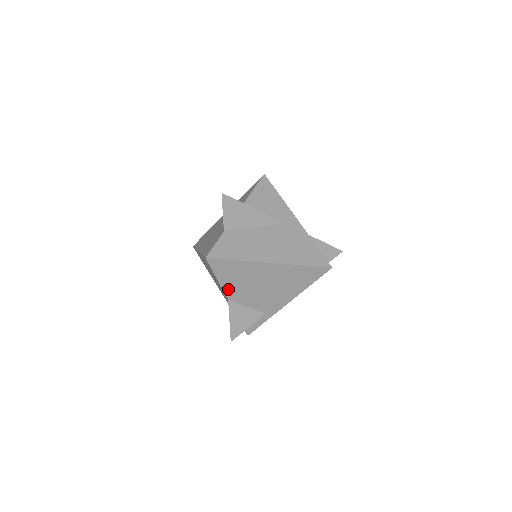
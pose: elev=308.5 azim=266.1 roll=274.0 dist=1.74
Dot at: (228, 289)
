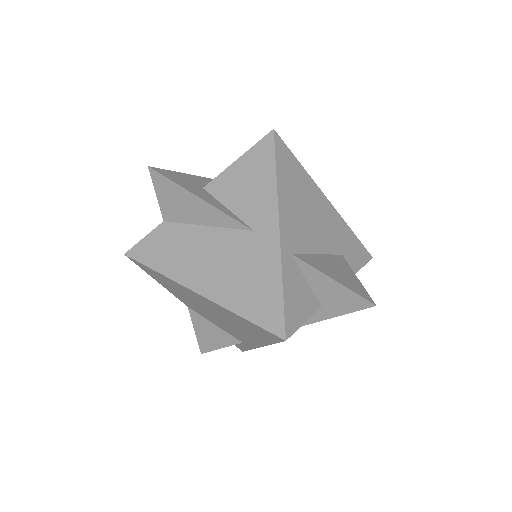
Dot at: (178, 296)
